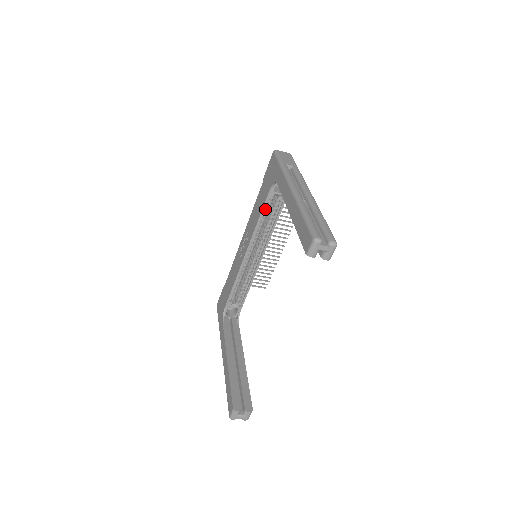
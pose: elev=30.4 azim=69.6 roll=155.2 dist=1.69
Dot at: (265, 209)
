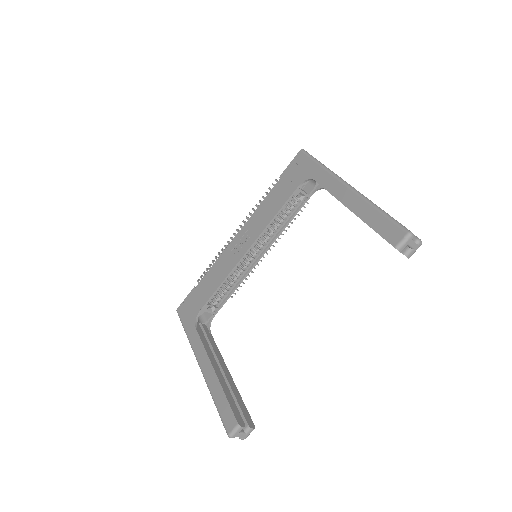
Dot at: (284, 206)
